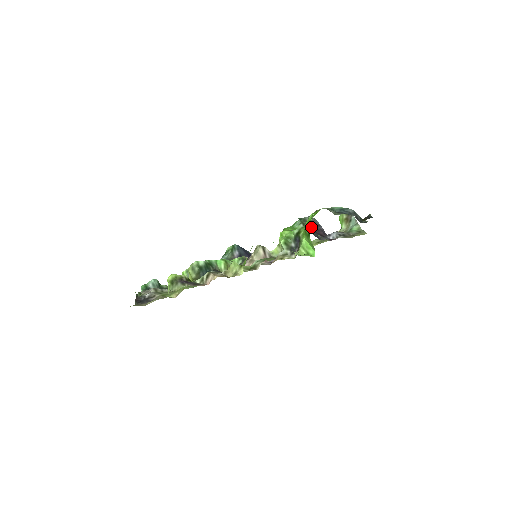
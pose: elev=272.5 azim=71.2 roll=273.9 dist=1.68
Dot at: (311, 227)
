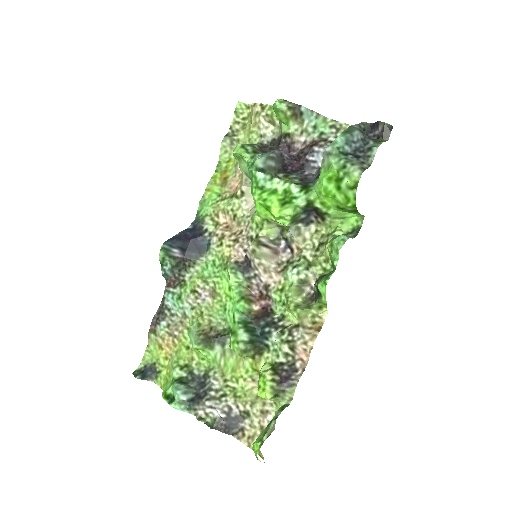
Dot at: (284, 170)
